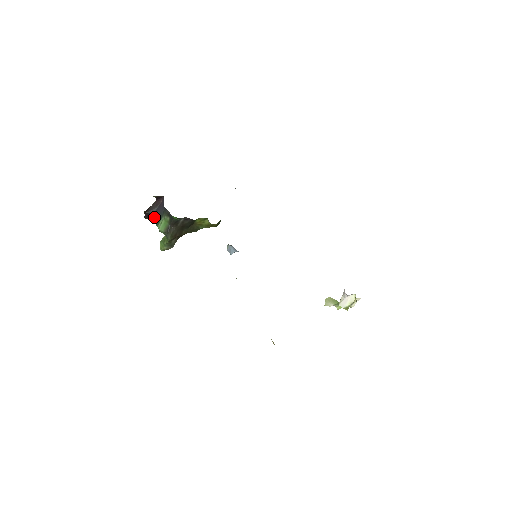
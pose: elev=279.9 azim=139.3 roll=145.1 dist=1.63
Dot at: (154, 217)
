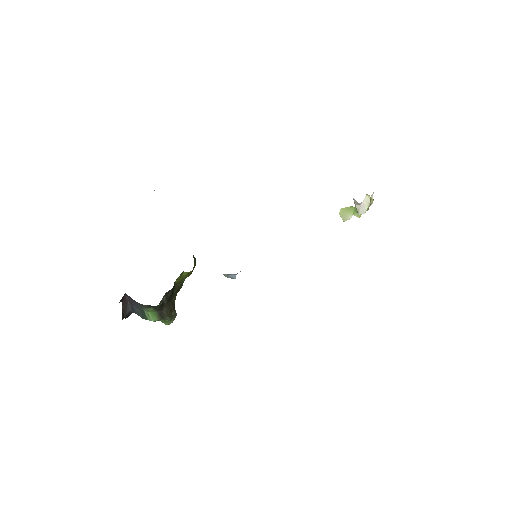
Dot at: occluded
